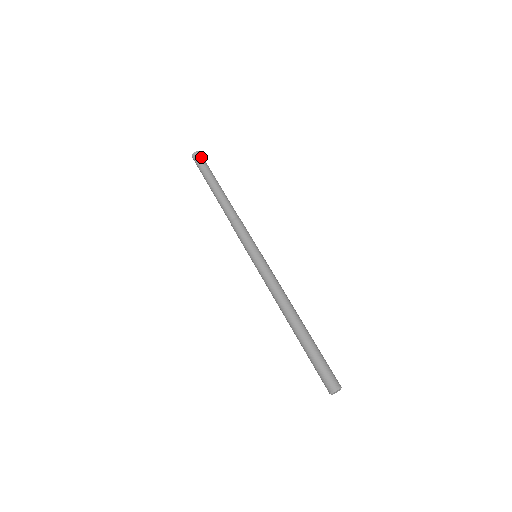
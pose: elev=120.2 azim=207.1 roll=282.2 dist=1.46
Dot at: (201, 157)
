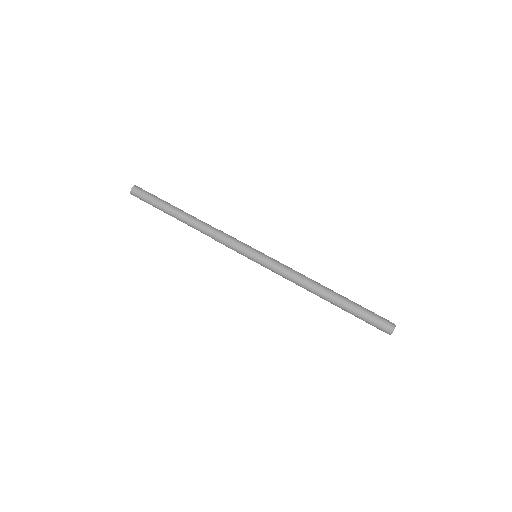
Dot at: occluded
